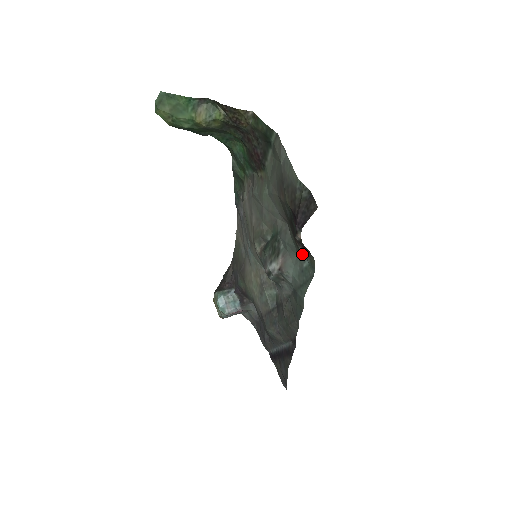
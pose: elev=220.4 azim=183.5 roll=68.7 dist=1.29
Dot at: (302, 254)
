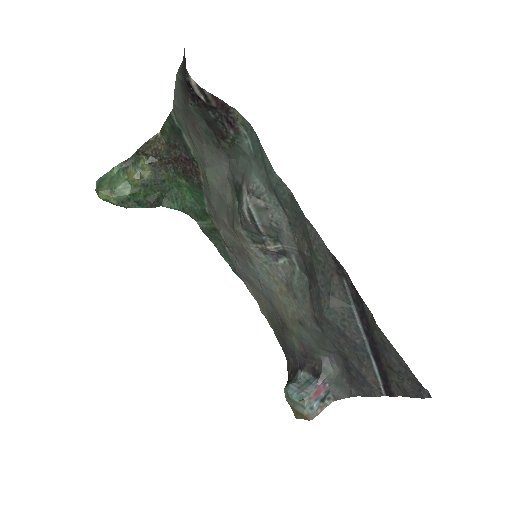
Dot at: (240, 139)
